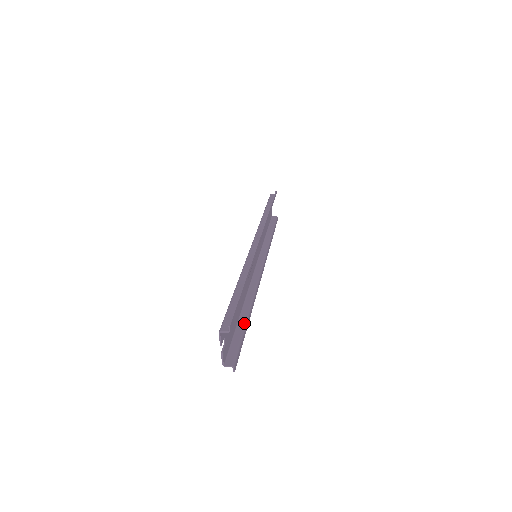
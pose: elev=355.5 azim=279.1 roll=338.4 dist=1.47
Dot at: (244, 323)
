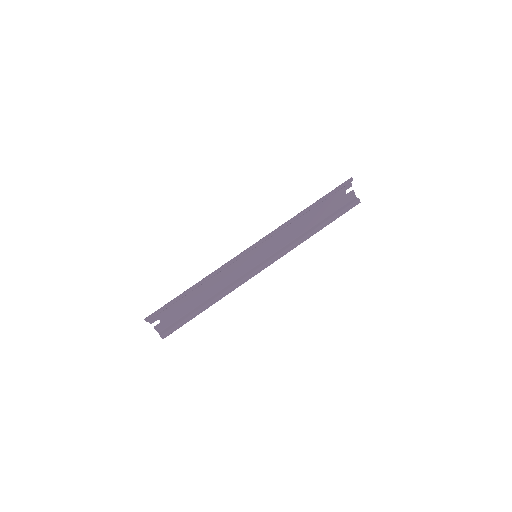
Dot at: (197, 310)
